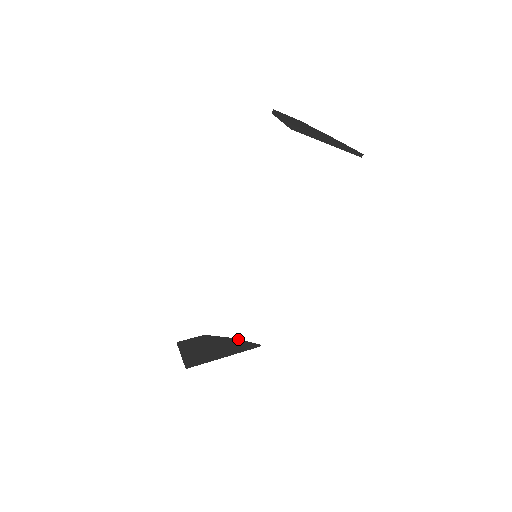
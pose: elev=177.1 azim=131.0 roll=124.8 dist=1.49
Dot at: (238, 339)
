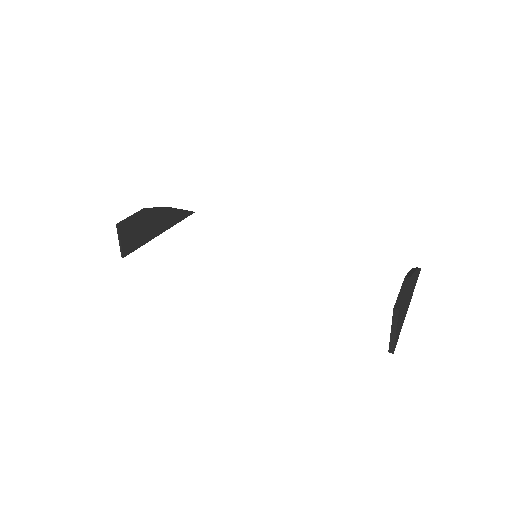
Dot at: (177, 209)
